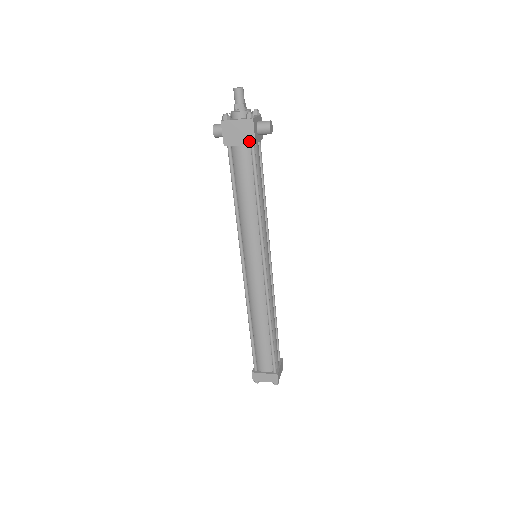
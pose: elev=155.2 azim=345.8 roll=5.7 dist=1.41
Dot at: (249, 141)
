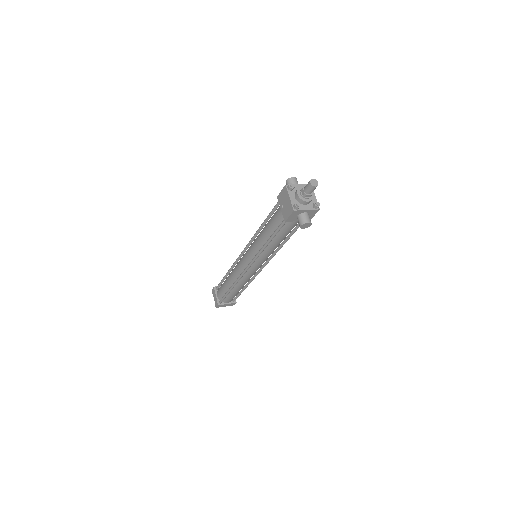
Dot at: (285, 215)
